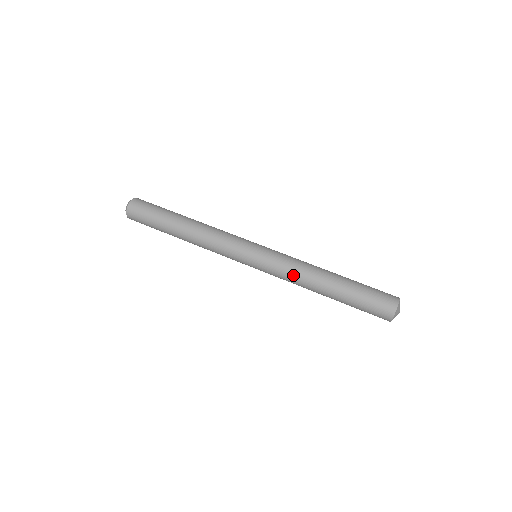
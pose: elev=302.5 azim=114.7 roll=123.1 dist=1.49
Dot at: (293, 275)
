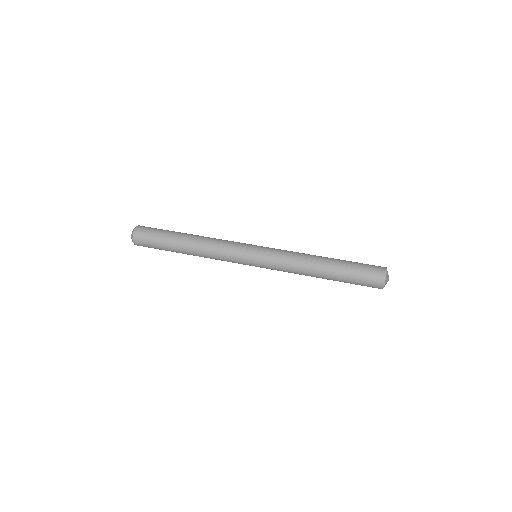
Dot at: (292, 270)
